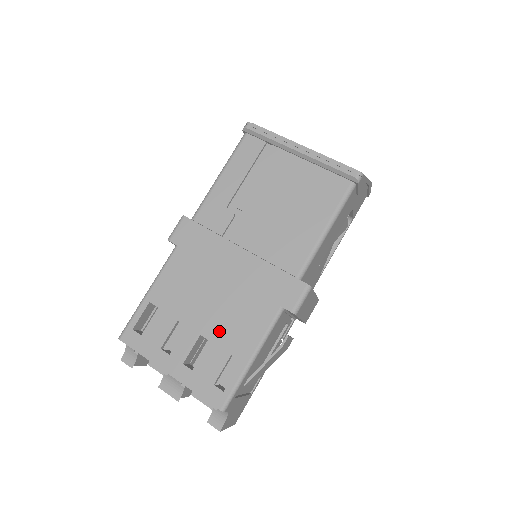
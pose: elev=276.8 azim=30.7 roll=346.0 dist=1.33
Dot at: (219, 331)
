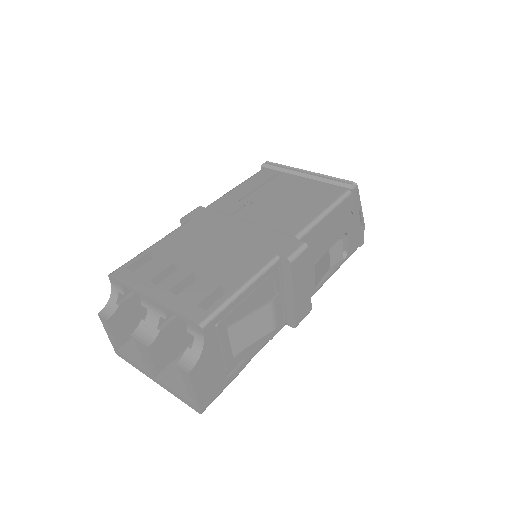
Dot at: (213, 269)
